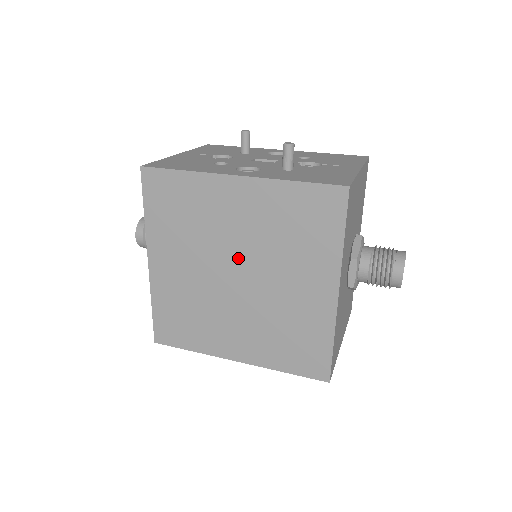
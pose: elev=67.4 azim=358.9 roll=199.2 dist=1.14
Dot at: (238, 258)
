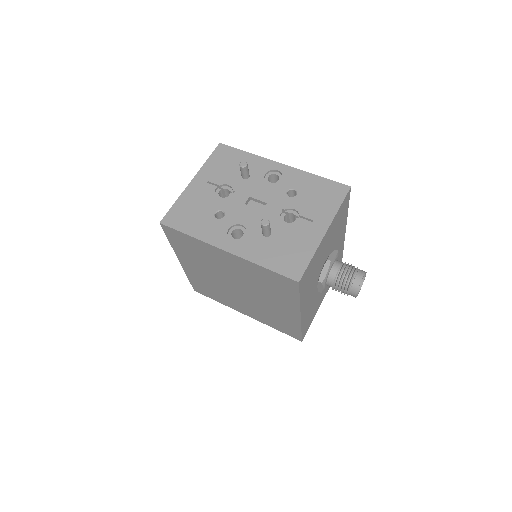
Dot at: (235, 281)
